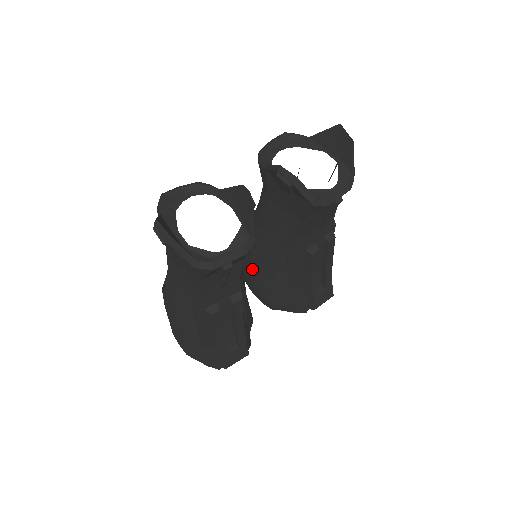
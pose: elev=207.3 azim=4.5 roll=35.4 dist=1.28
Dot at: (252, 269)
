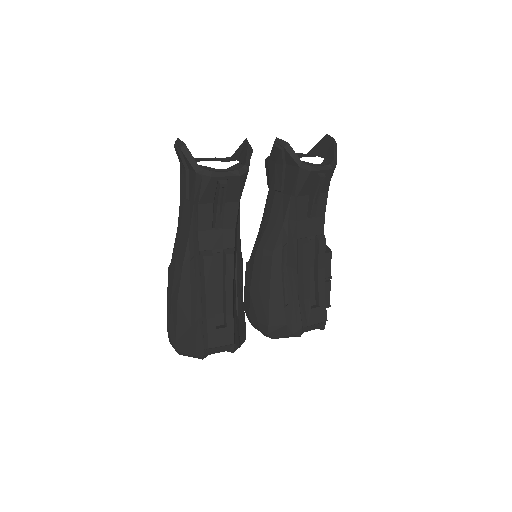
Dot at: (252, 282)
